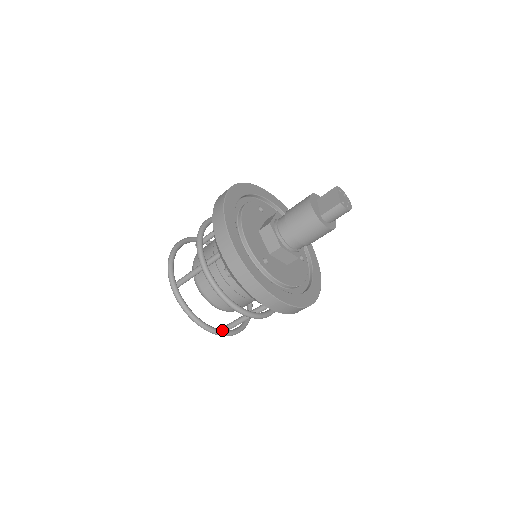
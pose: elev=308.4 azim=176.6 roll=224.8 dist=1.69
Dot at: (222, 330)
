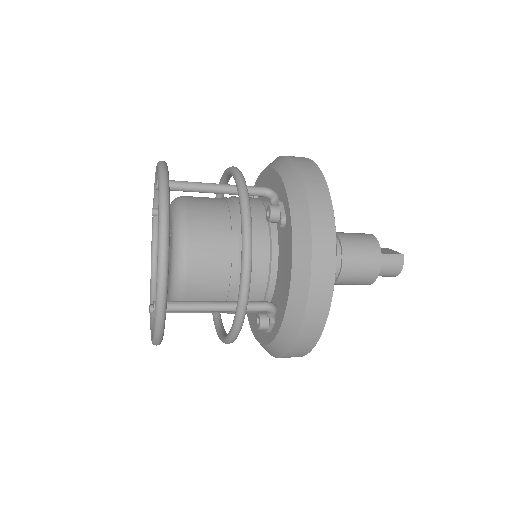
Dot at: (166, 293)
